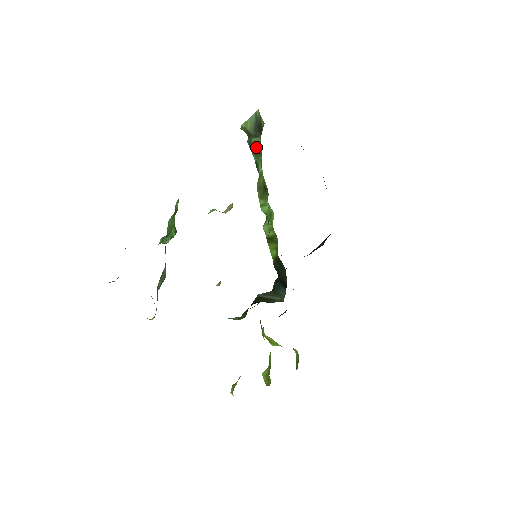
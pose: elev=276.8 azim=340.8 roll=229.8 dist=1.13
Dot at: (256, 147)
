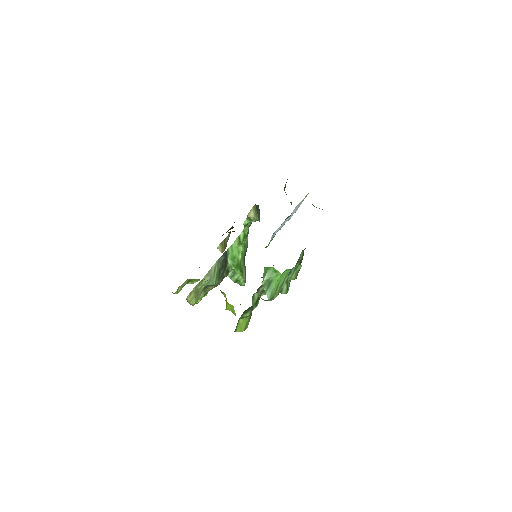
Dot at: occluded
